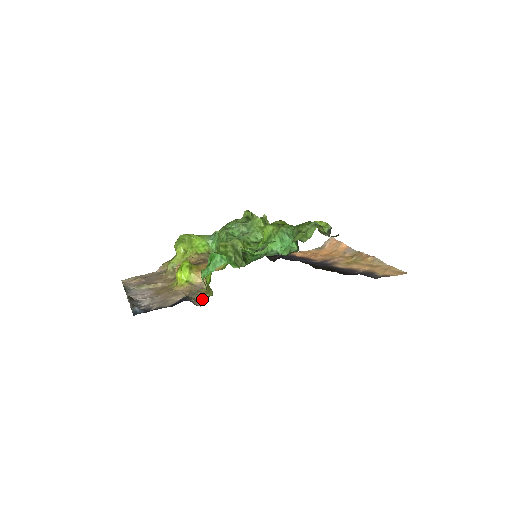
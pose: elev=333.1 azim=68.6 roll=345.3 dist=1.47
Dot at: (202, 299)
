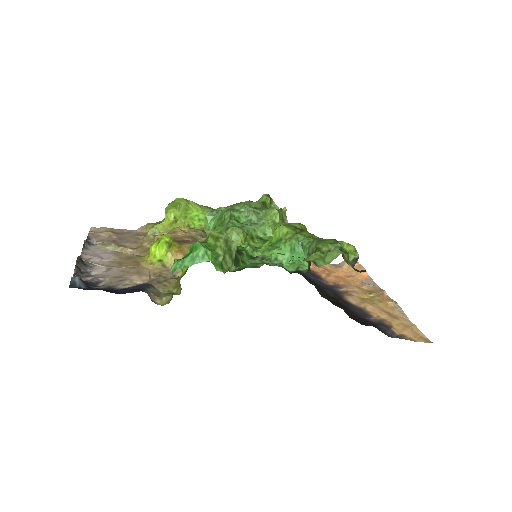
Dot at: (165, 294)
